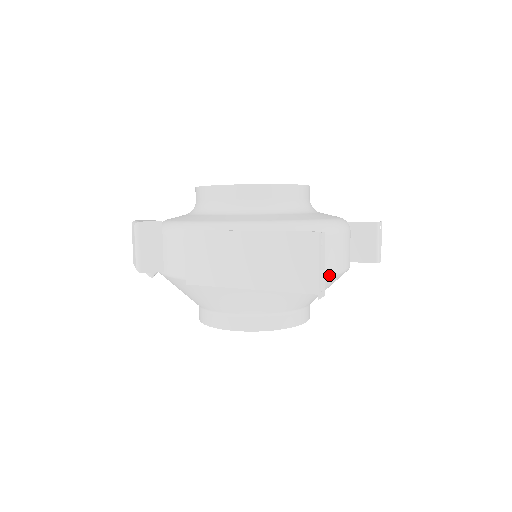
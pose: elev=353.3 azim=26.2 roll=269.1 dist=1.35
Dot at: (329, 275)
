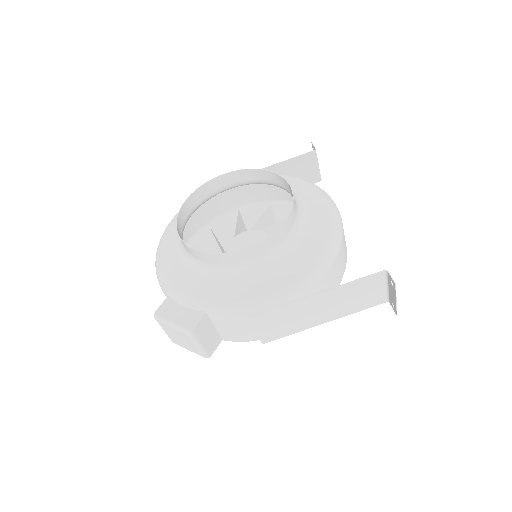
Dot at: occluded
